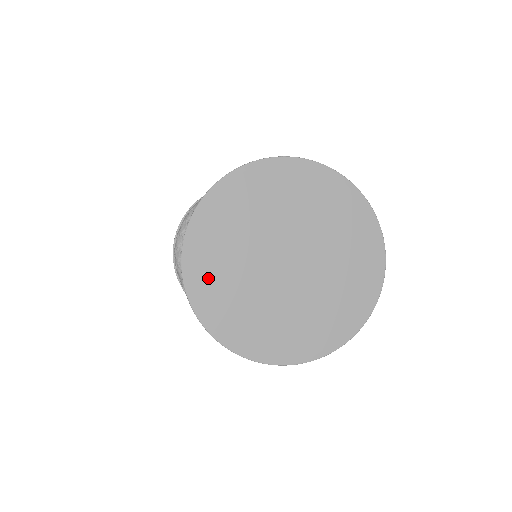
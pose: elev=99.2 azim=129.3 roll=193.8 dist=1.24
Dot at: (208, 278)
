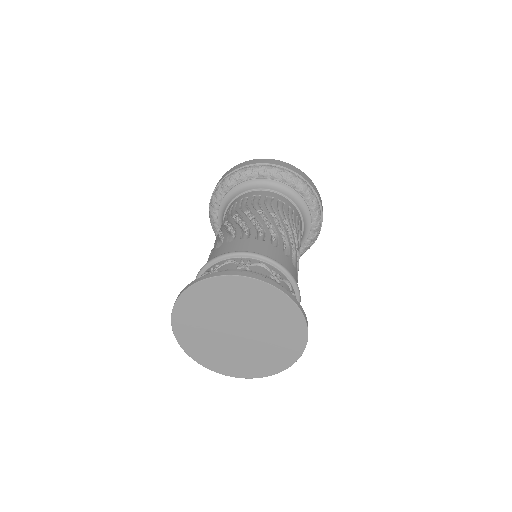
Dot at: (209, 358)
